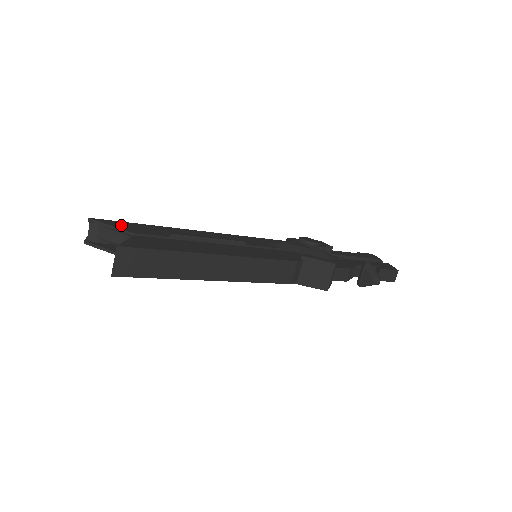
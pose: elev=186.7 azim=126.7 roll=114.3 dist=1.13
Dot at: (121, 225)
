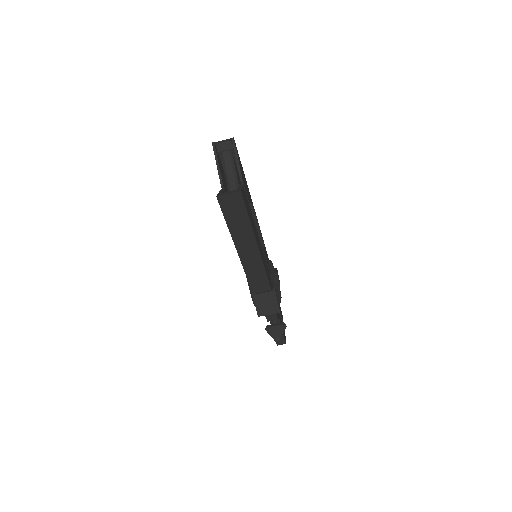
Dot at: (240, 164)
